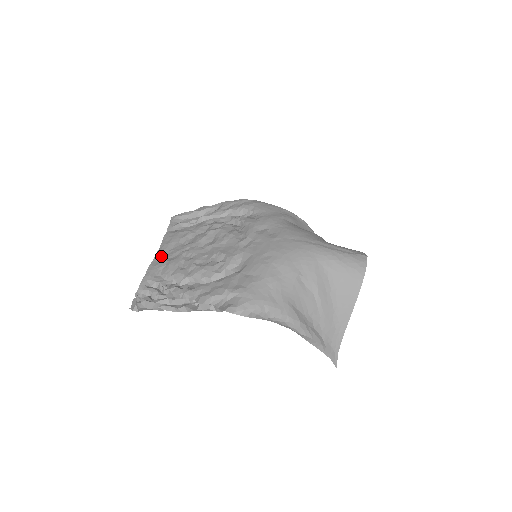
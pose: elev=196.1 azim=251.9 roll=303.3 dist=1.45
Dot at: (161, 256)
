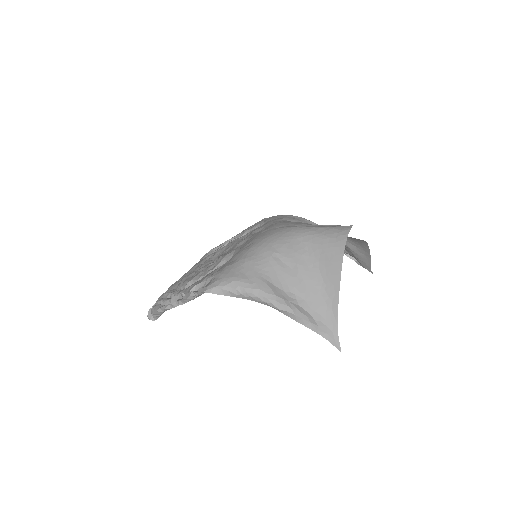
Dot at: (184, 276)
